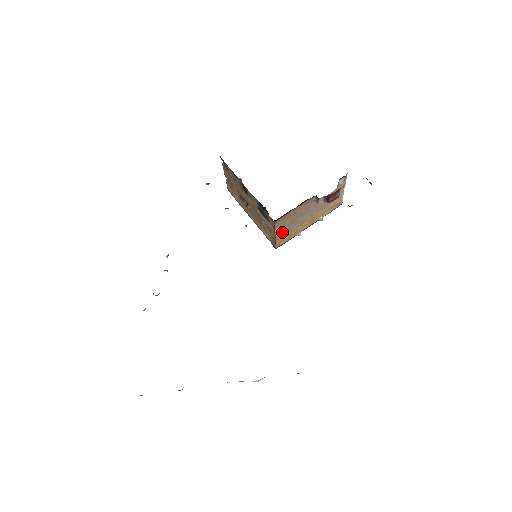
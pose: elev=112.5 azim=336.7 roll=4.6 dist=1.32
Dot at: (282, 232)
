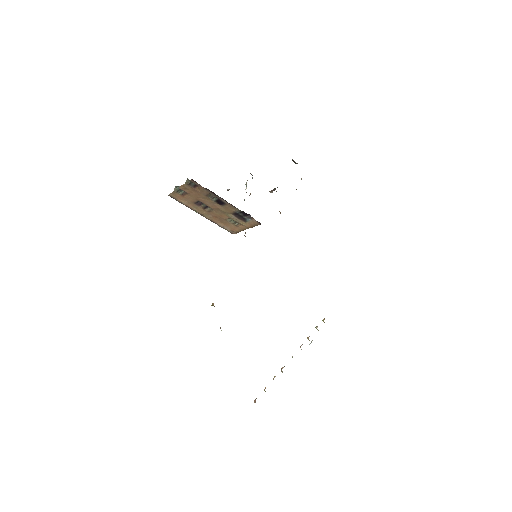
Dot at: occluded
